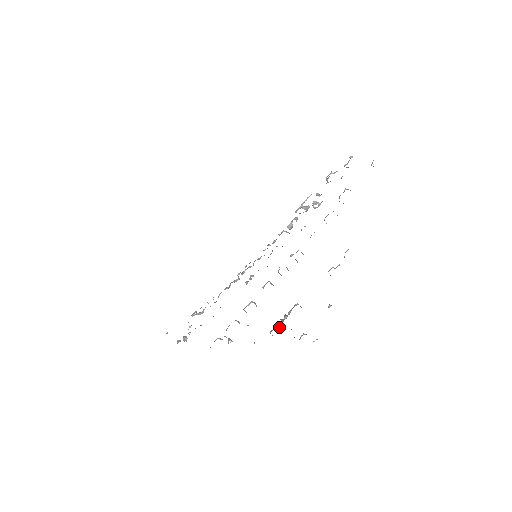
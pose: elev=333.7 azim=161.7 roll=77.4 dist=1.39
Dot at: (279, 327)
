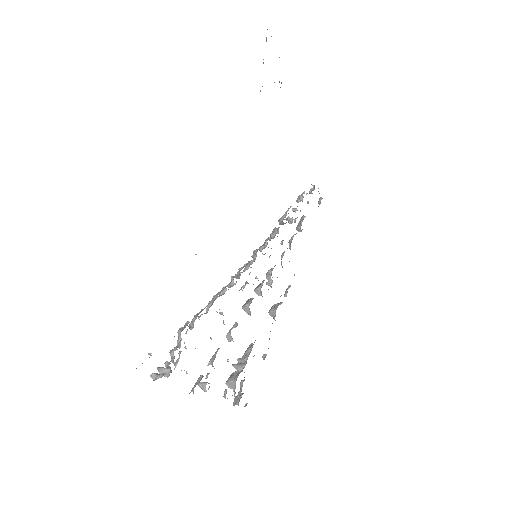
Dot at: (239, 373)
